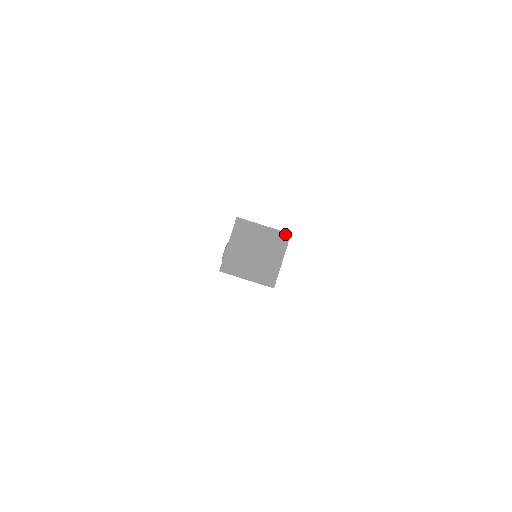
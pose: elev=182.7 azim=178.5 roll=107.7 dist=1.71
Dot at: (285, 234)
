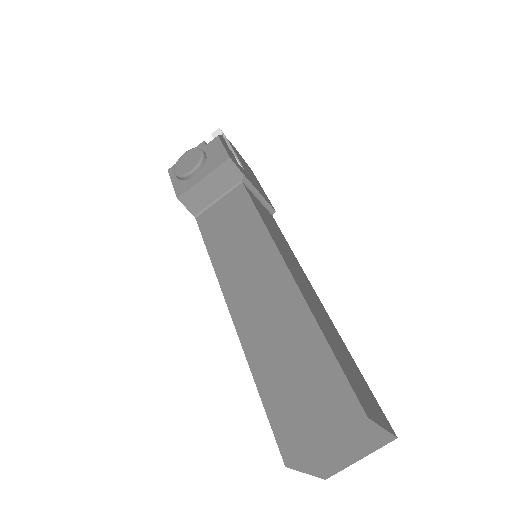
Dot at: (393, 438)
